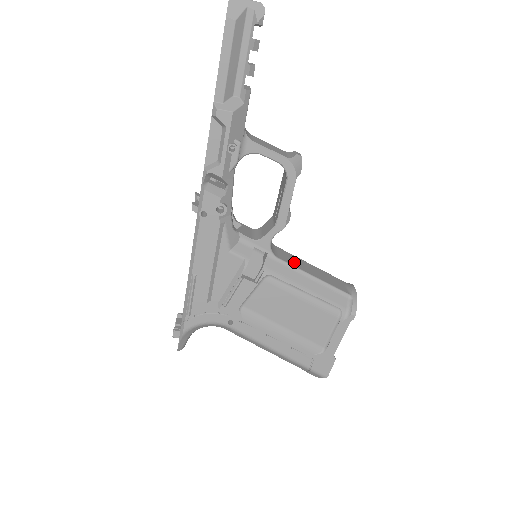
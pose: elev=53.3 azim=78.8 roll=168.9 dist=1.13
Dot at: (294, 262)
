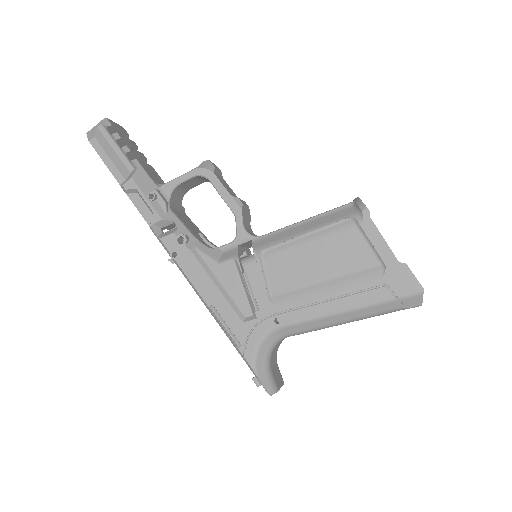
Dot at: occluded
